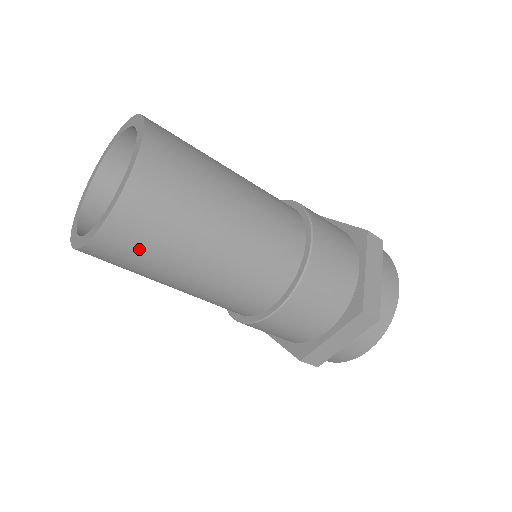
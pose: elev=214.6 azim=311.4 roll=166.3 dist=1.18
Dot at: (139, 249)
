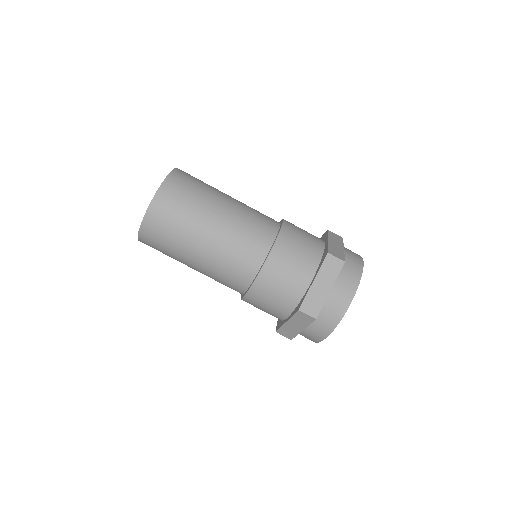
Dot at: (174, 213)
